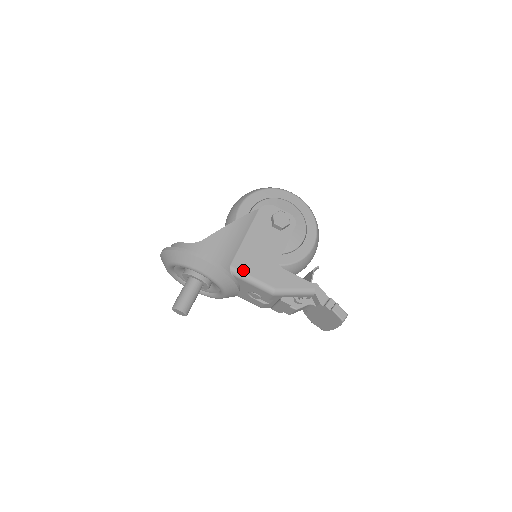
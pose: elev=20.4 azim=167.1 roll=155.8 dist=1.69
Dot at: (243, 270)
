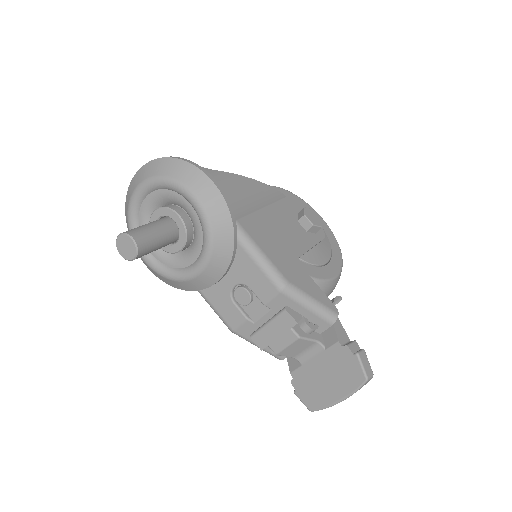
Dot at: (252, 235)
